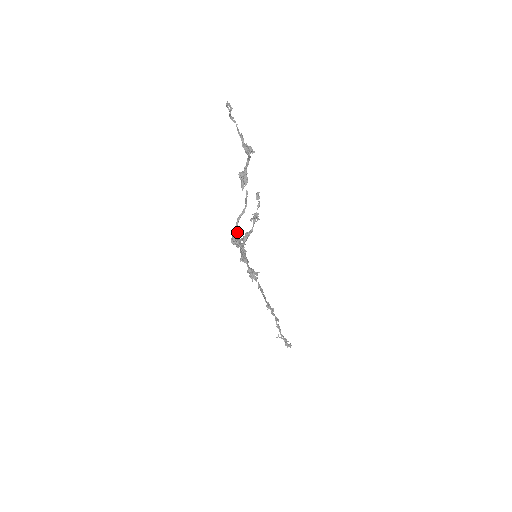
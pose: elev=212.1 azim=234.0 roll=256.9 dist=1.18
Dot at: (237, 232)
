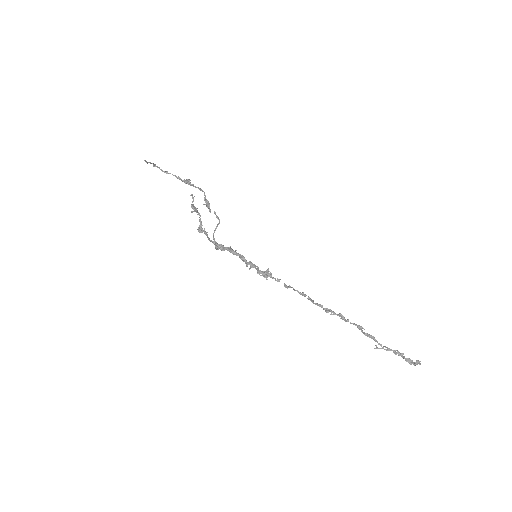
Dot at: (214, 239)
